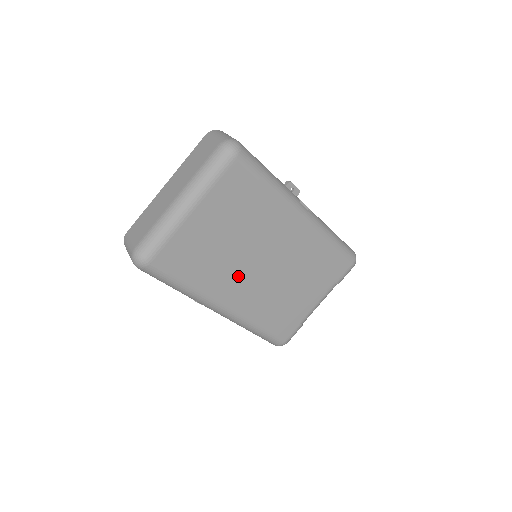
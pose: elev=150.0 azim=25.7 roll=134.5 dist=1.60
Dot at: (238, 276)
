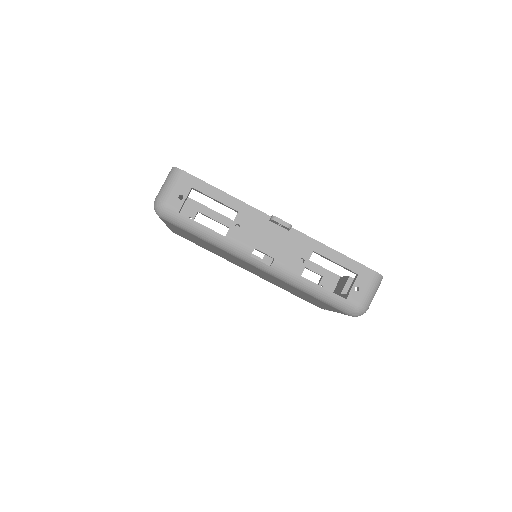
Dot at: (238, 264)
